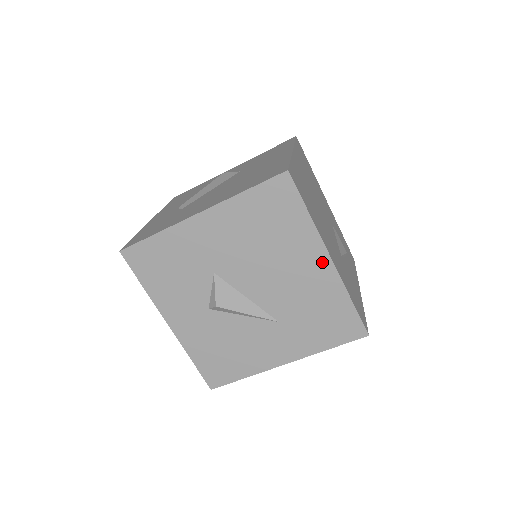
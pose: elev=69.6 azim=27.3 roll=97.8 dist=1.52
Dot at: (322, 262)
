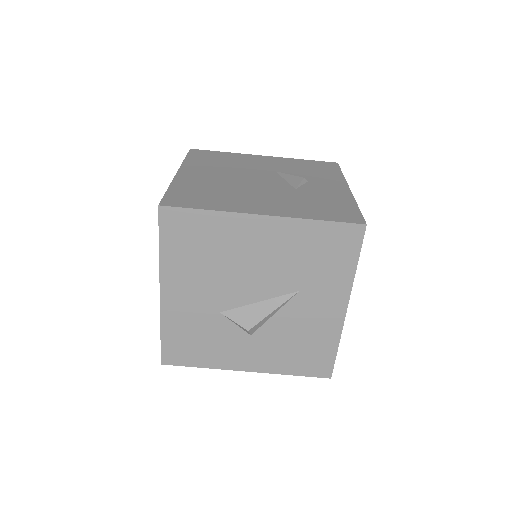
Dot at: (262, 225)
